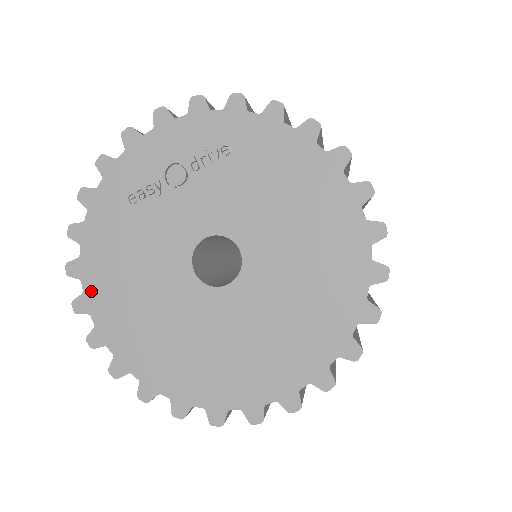
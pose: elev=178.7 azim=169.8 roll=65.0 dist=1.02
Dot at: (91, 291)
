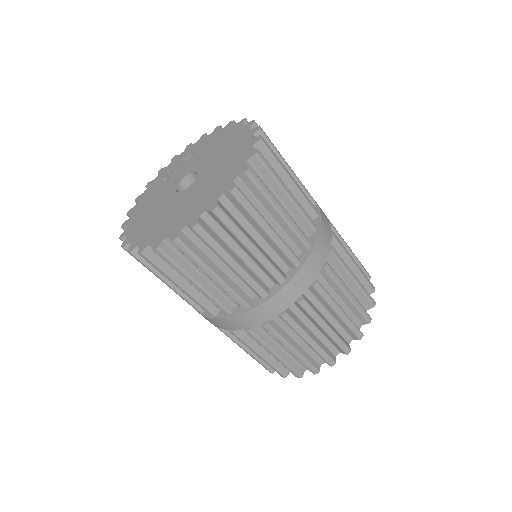
Dot at: (130, 226)
